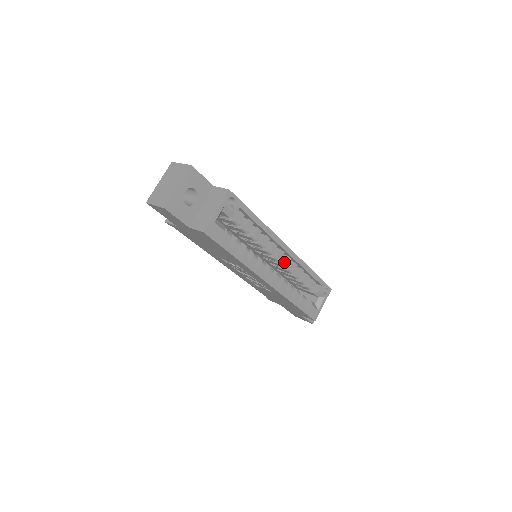
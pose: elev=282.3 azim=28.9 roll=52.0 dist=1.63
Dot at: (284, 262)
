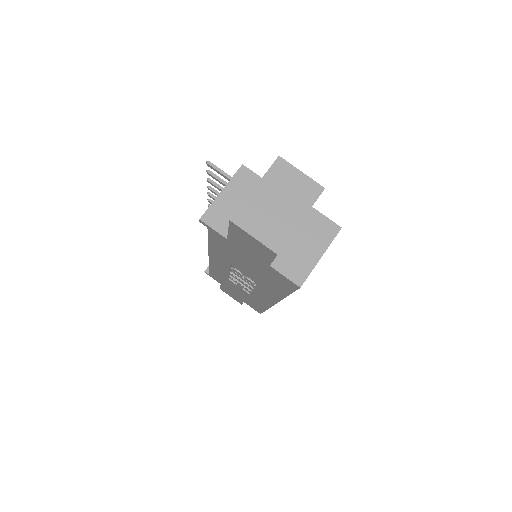
Dot at: occluded
